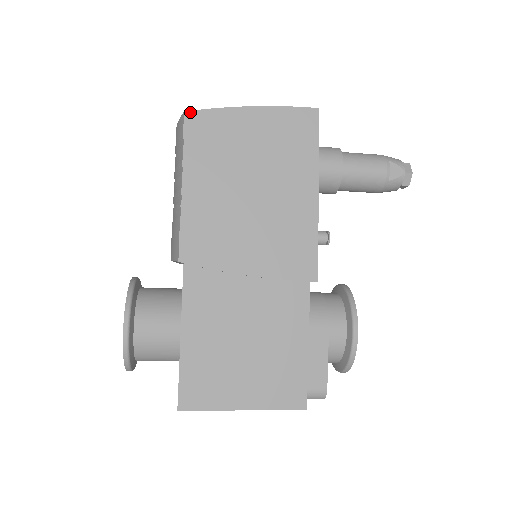
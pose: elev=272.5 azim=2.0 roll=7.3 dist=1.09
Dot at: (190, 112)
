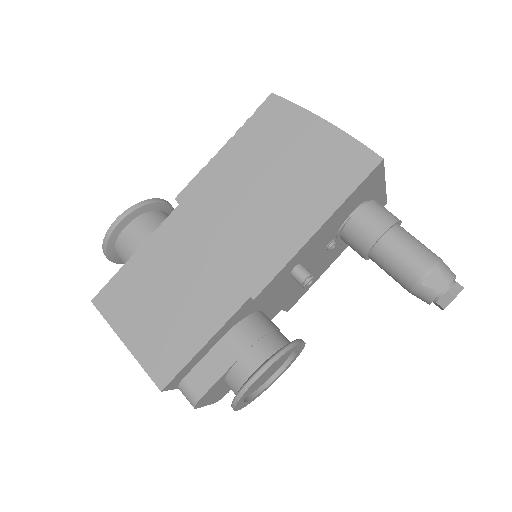
Dot at: (276, 96)
